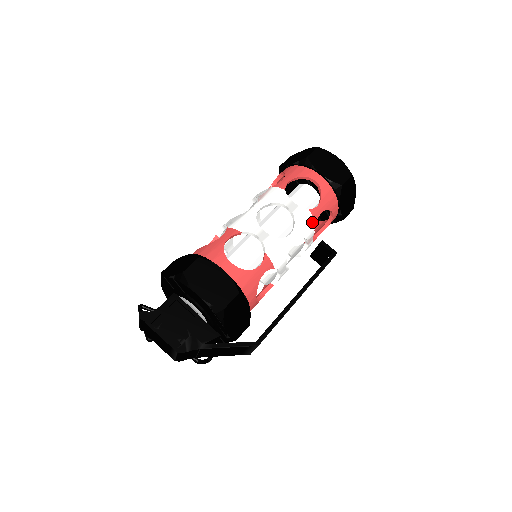
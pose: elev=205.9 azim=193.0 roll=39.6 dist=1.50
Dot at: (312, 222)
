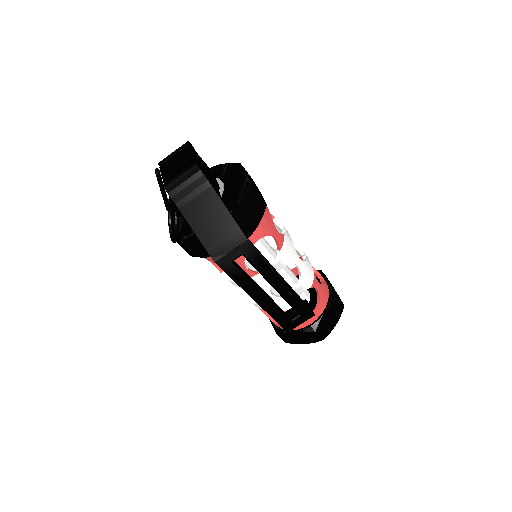
Dot at: (311, 282)
